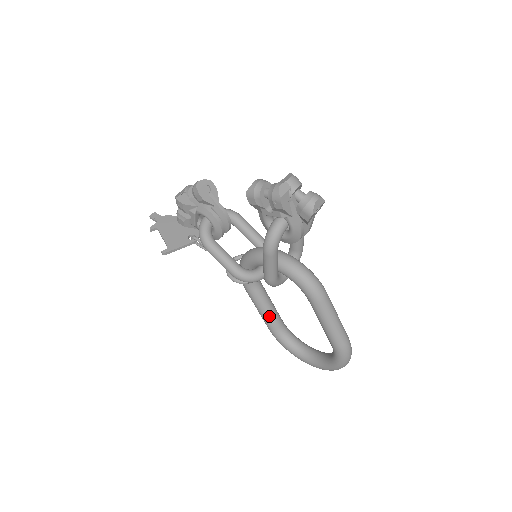
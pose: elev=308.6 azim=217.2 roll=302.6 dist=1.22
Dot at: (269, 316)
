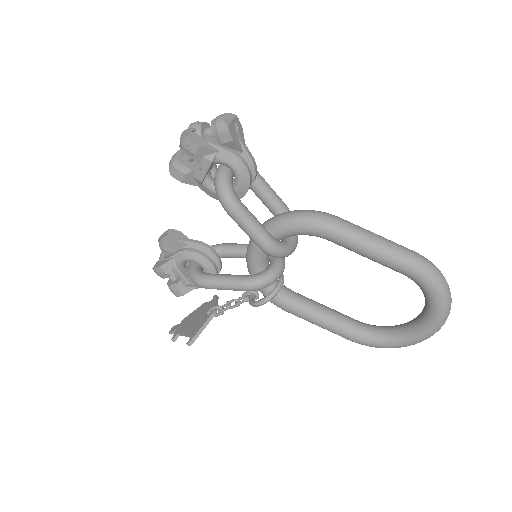
Dot at: (333, 321)
